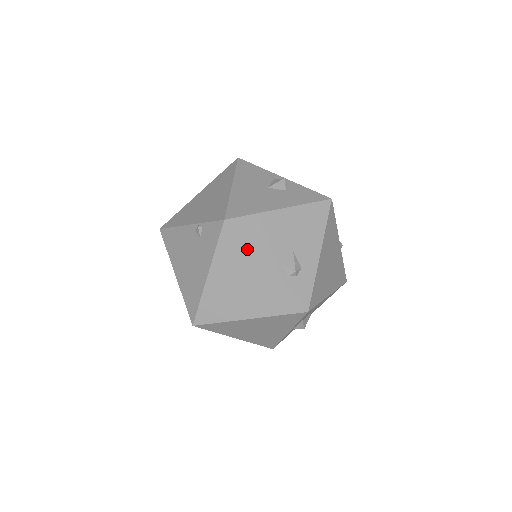
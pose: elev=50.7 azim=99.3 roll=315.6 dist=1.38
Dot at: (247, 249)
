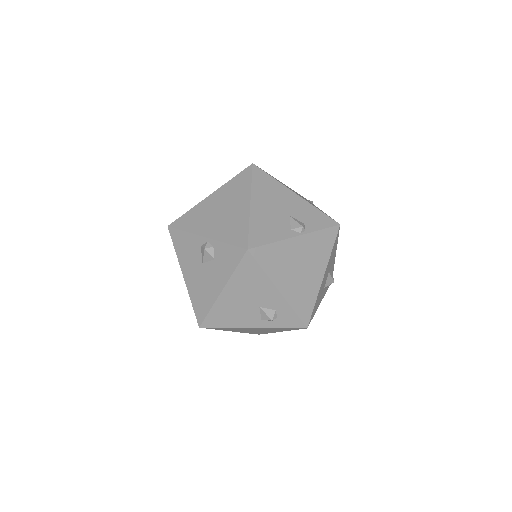
Dot at: (230, 328)
